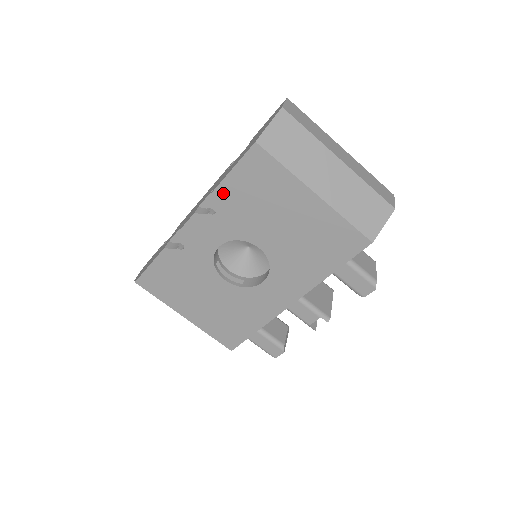
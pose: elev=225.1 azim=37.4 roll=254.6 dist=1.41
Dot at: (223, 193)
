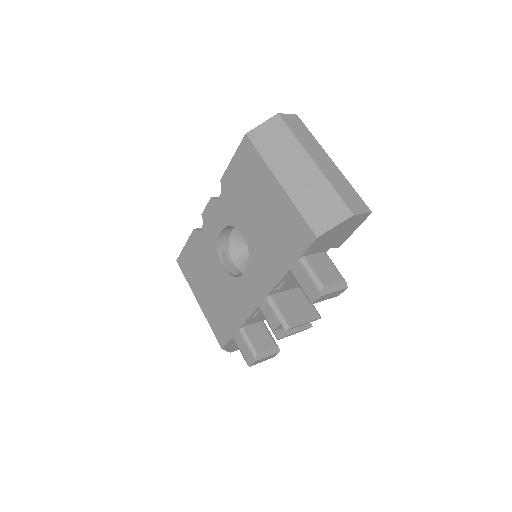
Dot at: (226, 180)
